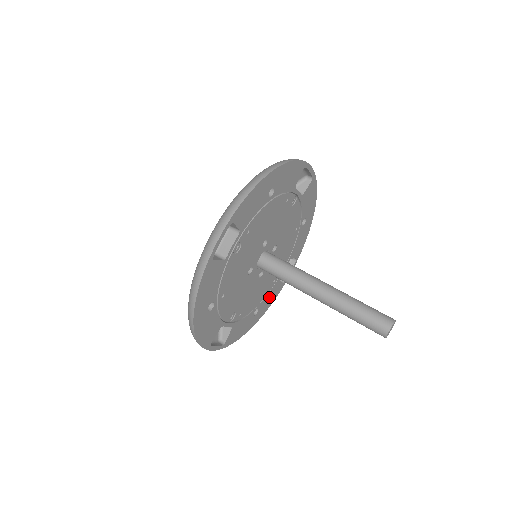
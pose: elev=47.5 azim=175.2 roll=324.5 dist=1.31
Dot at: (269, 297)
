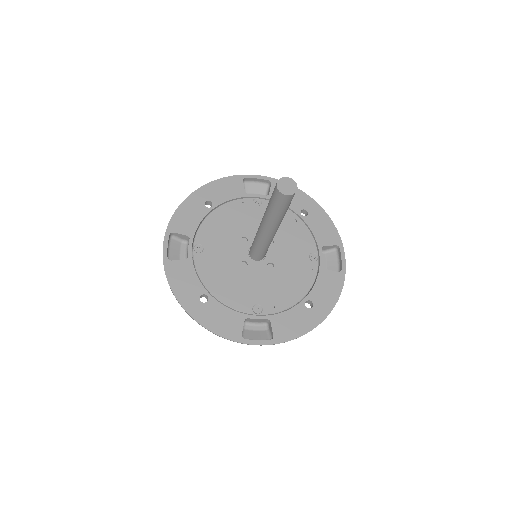
Dot at: (323, 288)
